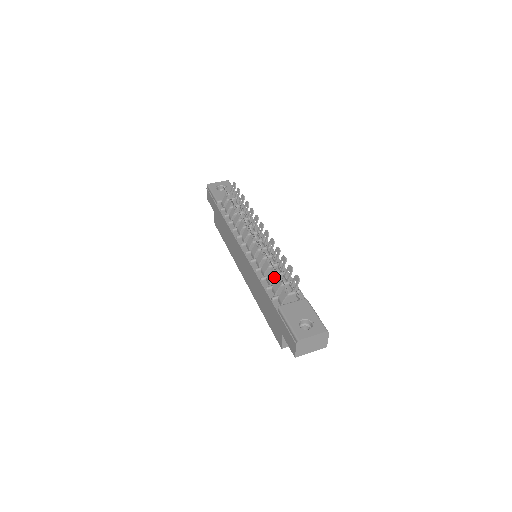
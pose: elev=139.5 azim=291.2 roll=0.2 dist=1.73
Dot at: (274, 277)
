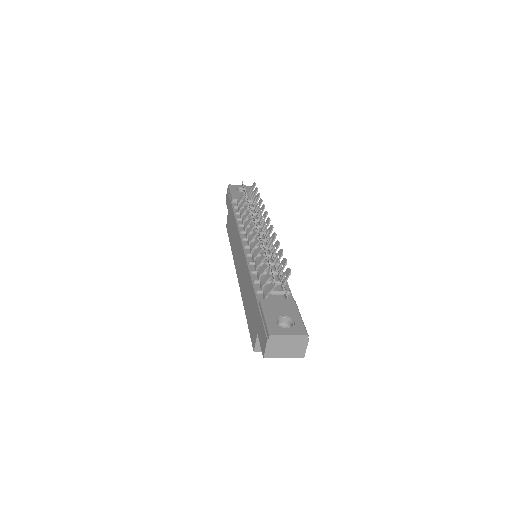
Dot at: occluded
